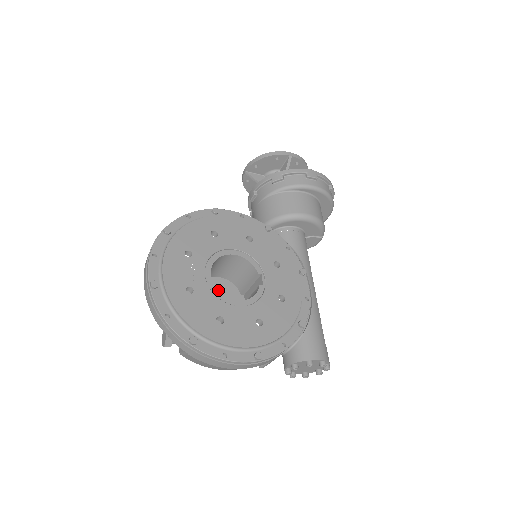
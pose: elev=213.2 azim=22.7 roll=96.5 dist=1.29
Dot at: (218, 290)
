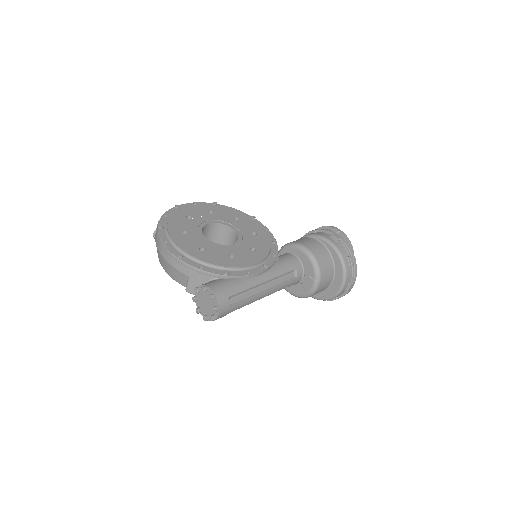
Dot at: occluded
